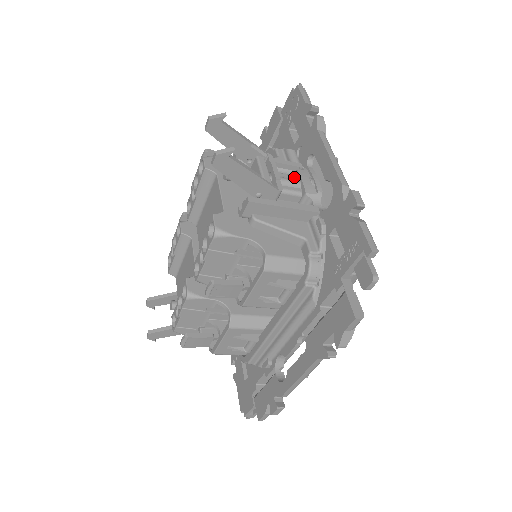
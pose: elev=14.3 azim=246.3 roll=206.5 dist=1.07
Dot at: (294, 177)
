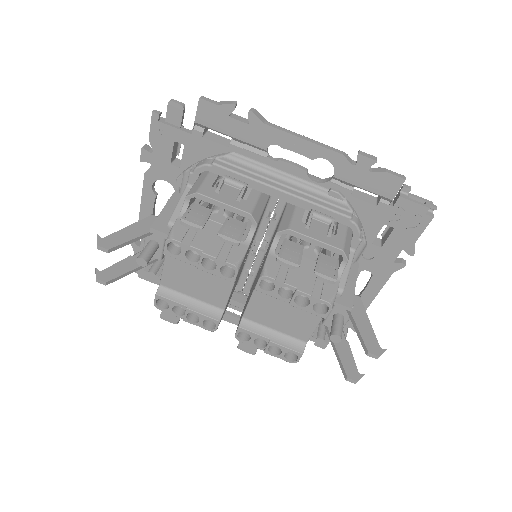
Dot at: occluded
